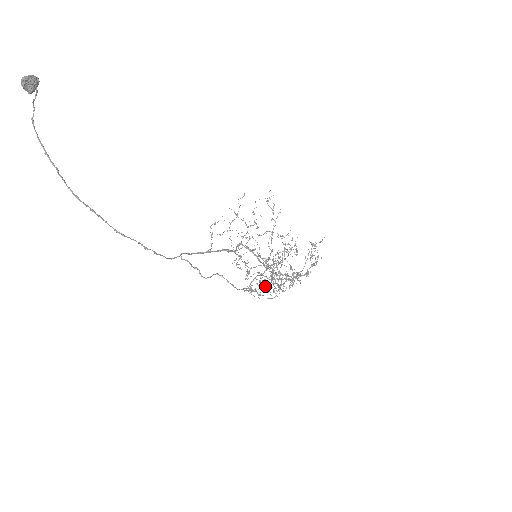
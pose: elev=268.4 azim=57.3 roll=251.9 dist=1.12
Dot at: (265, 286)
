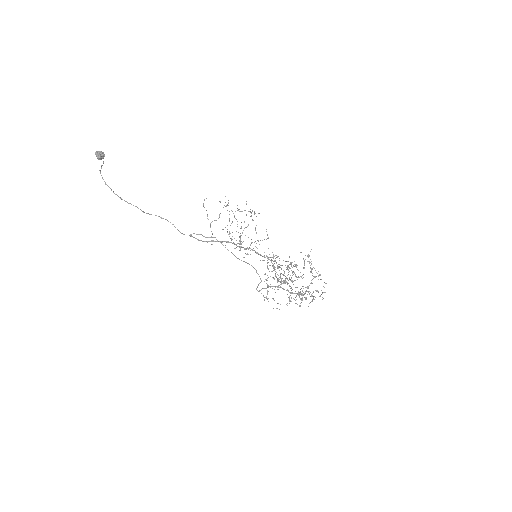
Dot at: occluded
